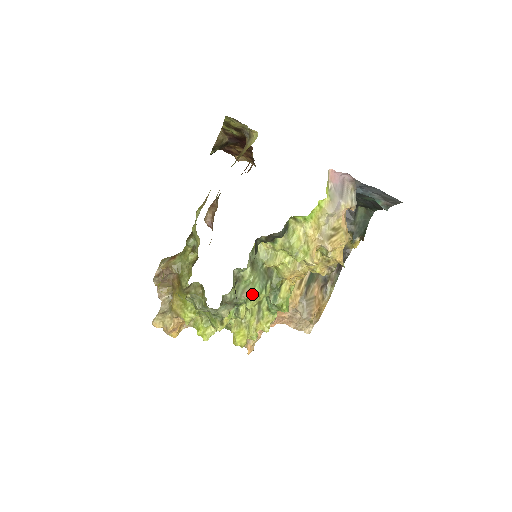
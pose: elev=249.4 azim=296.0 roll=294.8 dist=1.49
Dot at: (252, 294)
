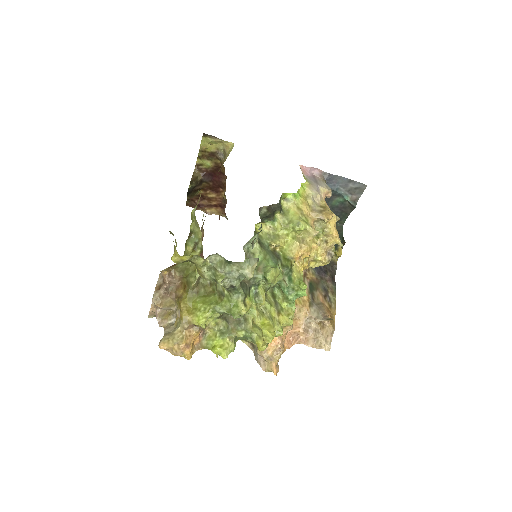
Dot at: (268, 266)
